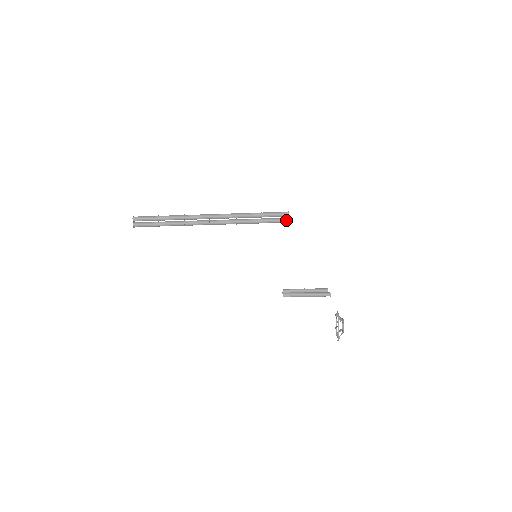
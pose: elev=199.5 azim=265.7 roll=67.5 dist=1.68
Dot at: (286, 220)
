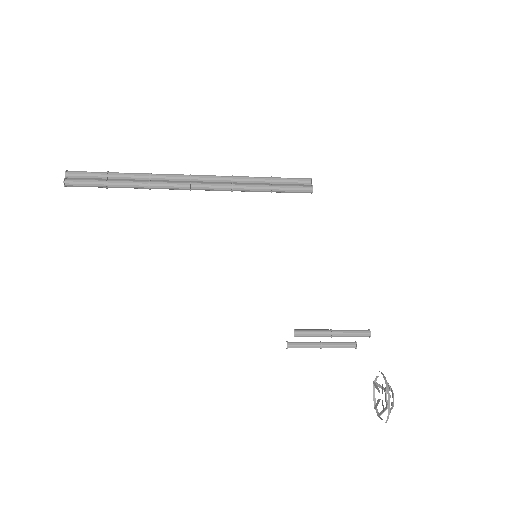
Dot at: (309, 187)
